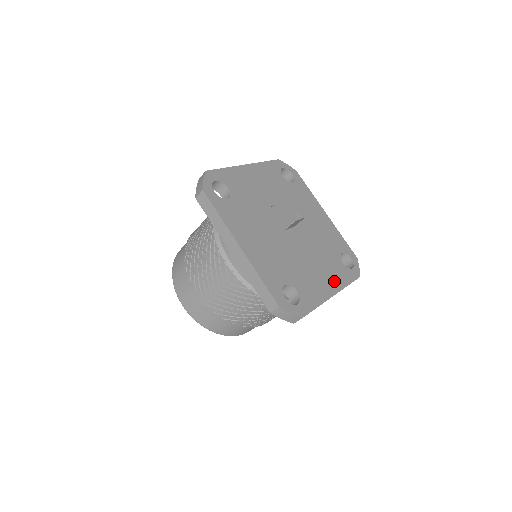
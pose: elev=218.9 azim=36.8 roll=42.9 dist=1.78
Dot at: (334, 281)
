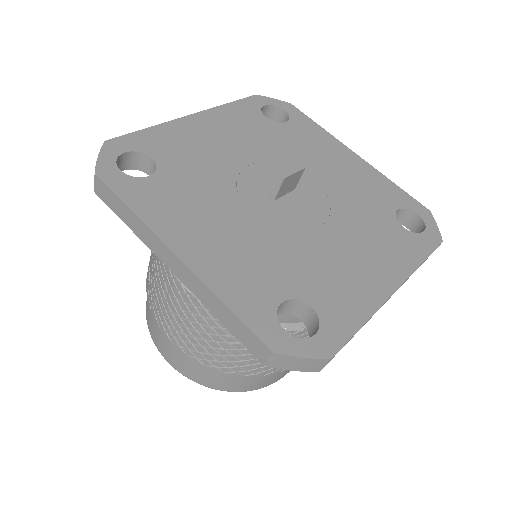
Dot at: (390, 264)
